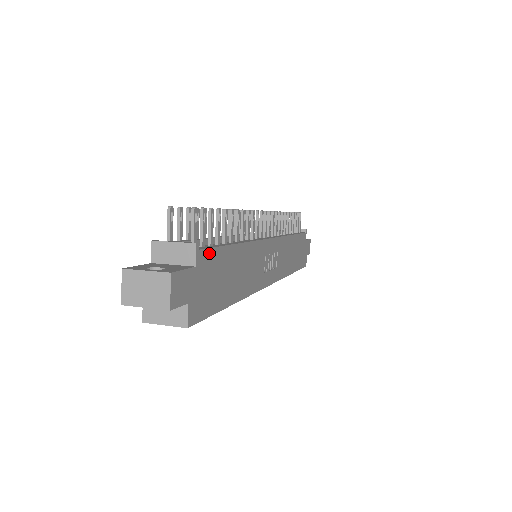
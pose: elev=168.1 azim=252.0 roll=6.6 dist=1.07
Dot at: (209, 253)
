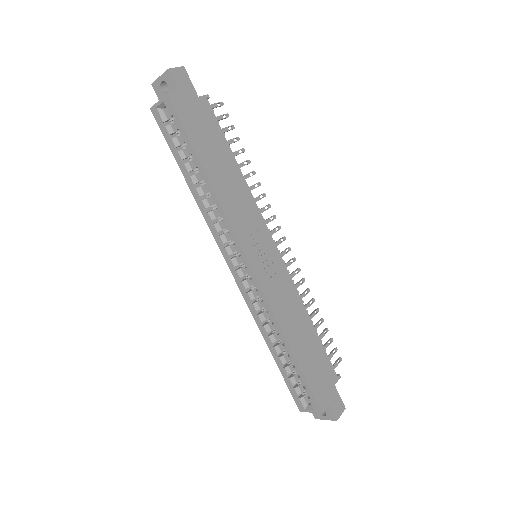
Dot at: (212, 114)
